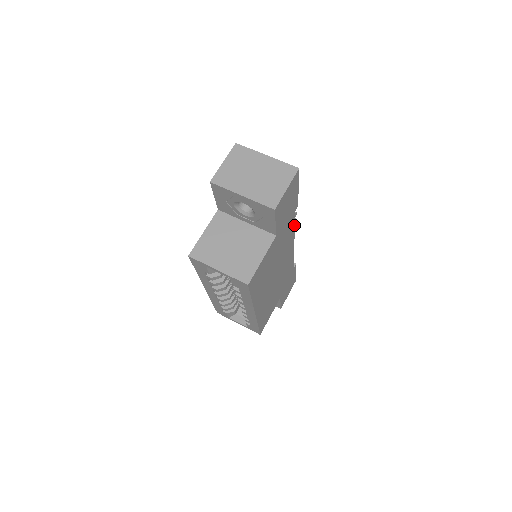
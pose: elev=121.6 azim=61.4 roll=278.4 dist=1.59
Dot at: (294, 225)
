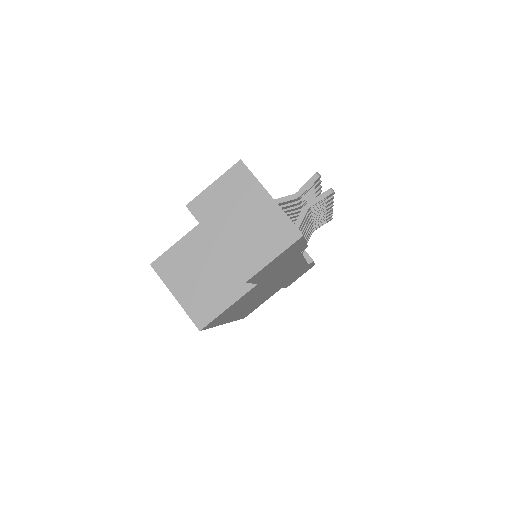
Dot at: (302, 255)
